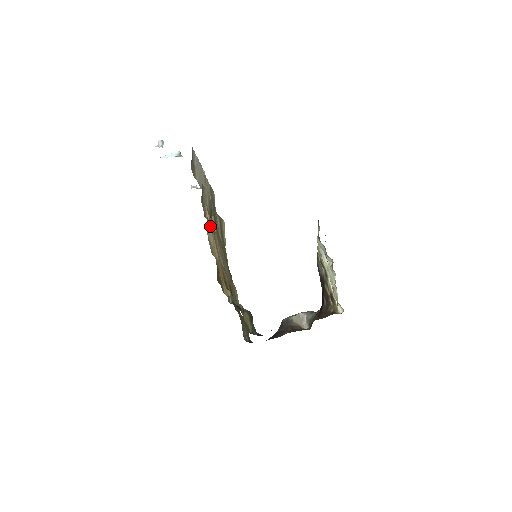
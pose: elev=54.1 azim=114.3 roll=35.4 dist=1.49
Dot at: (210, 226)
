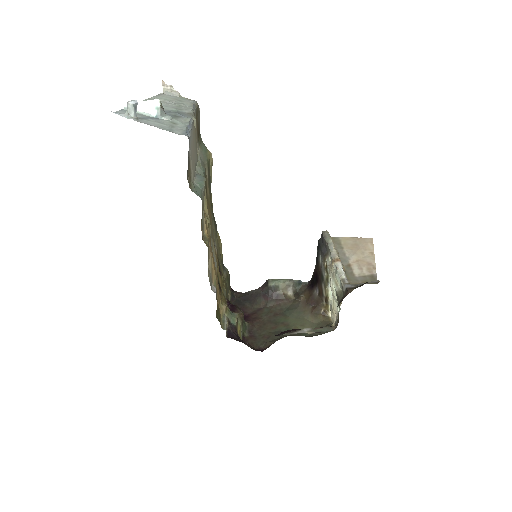
Dot at: (208, 243)
